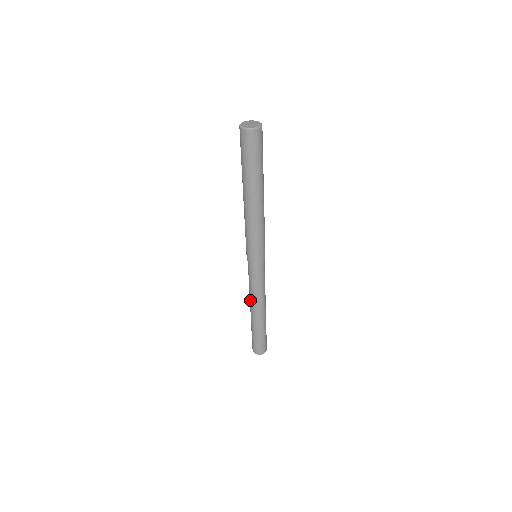
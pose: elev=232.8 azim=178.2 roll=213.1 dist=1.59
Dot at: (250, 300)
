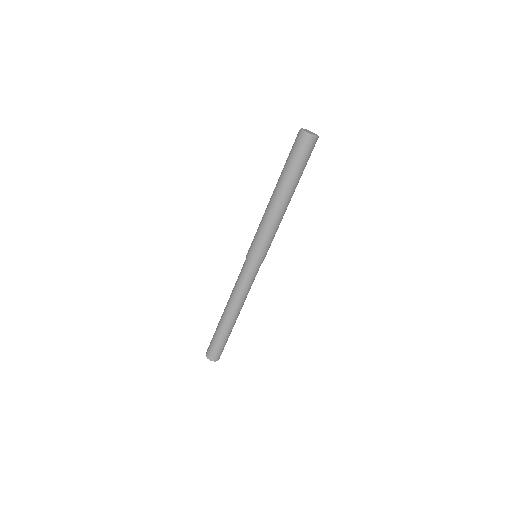
Dot at: (231, 300)
